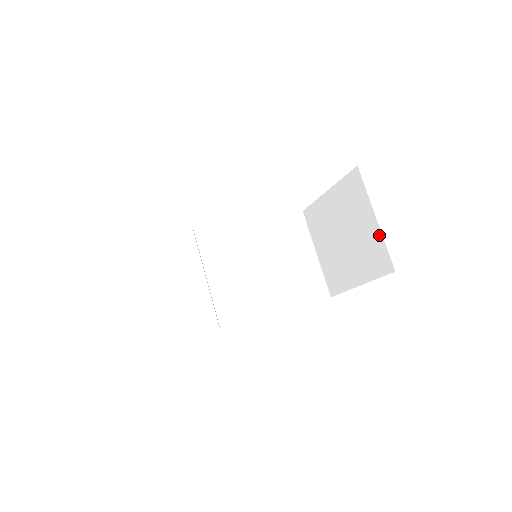
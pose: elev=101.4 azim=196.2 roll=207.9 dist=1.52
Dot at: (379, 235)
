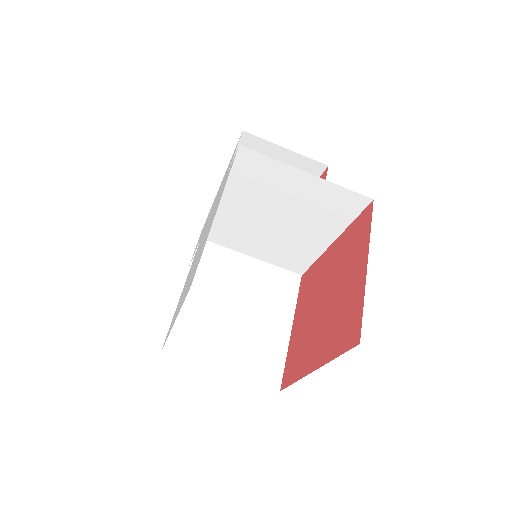
Dot at: occluded
